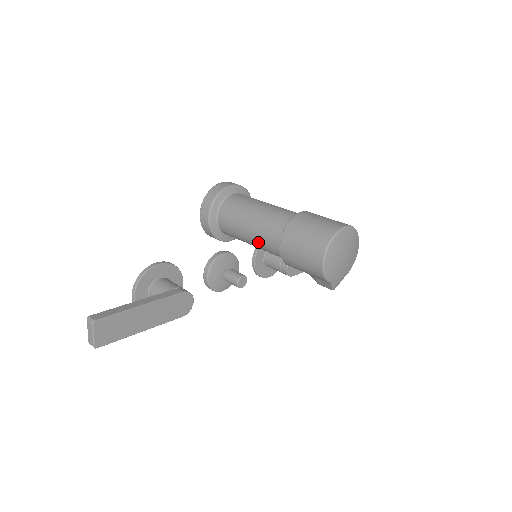
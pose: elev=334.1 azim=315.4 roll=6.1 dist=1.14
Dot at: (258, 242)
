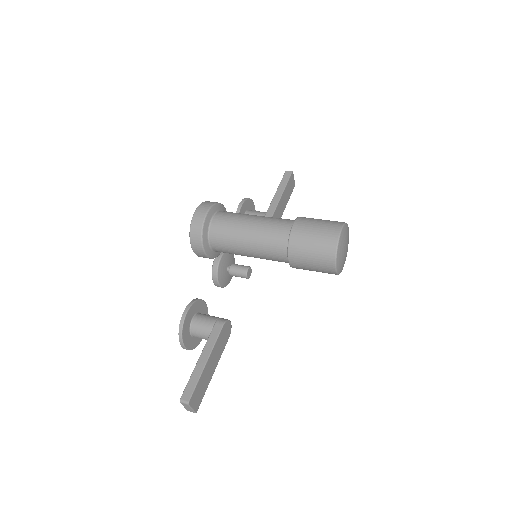
Dot at: (262, 258)
